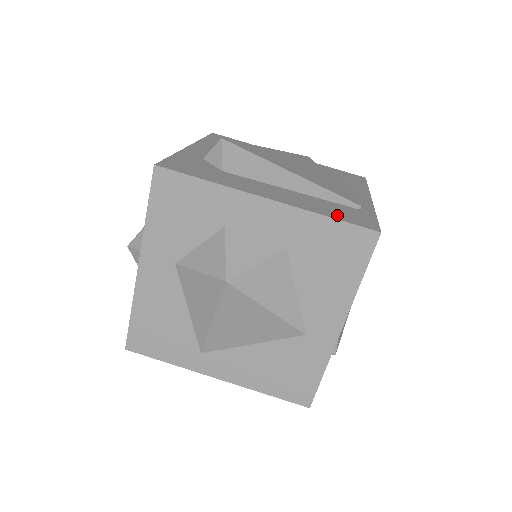
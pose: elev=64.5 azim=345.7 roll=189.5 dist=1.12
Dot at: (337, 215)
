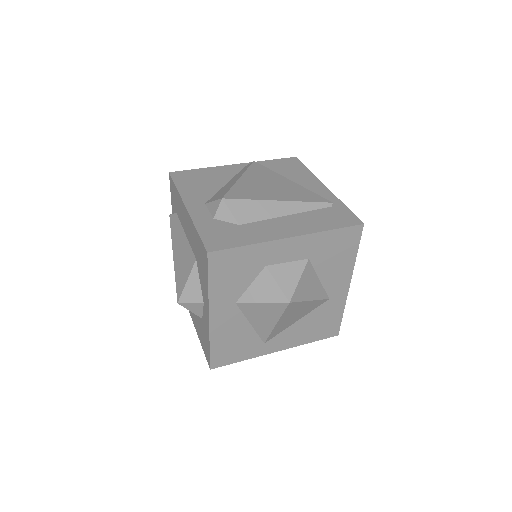
Dot at: (333, 224)
